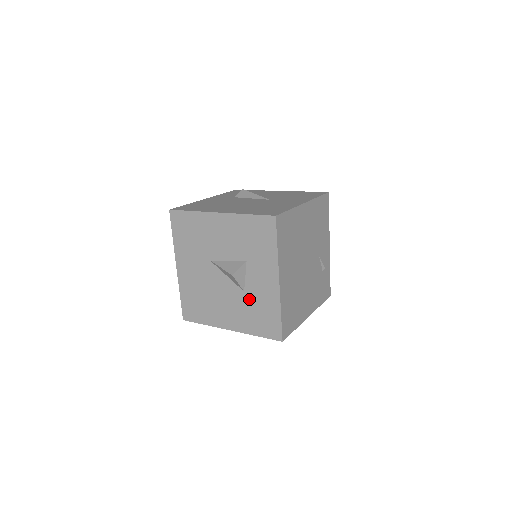
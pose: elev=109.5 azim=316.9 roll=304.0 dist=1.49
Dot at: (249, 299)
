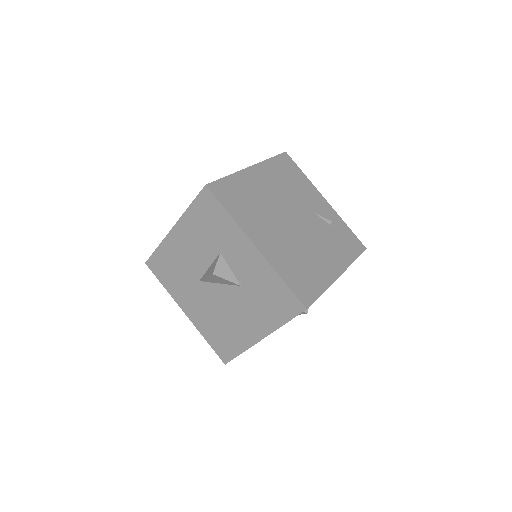
Dot at: (250, 290)
